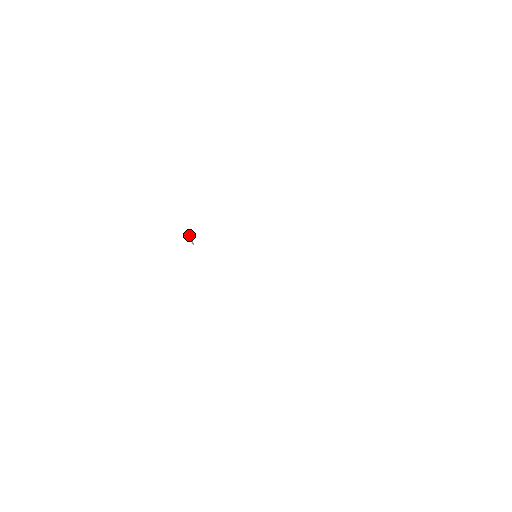
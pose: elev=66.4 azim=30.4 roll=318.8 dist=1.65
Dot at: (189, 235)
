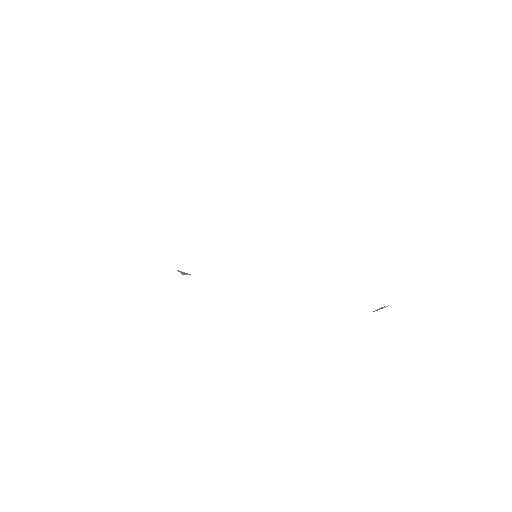
Dot at: occluded
